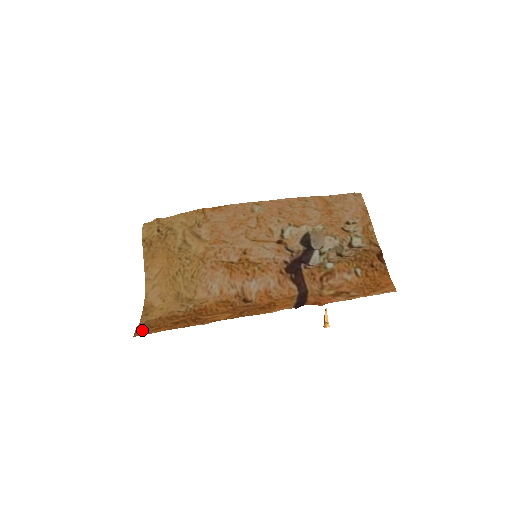
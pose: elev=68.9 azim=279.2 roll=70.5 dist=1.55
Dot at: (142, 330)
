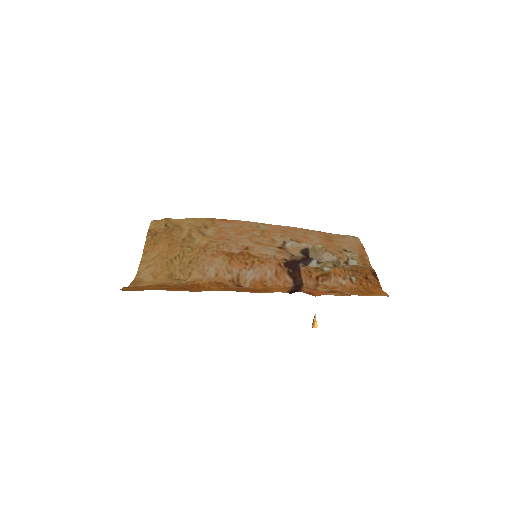
Dot at: (129, 288)
